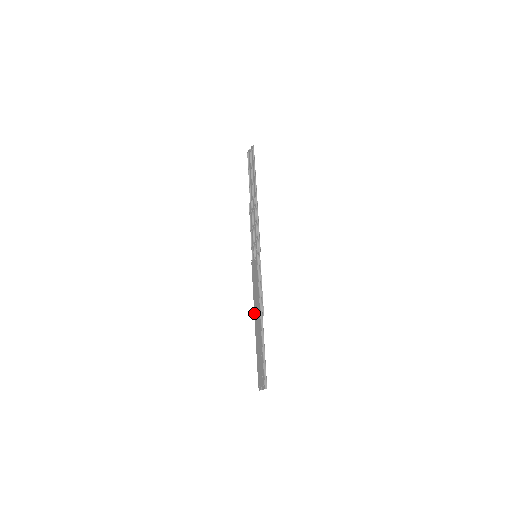
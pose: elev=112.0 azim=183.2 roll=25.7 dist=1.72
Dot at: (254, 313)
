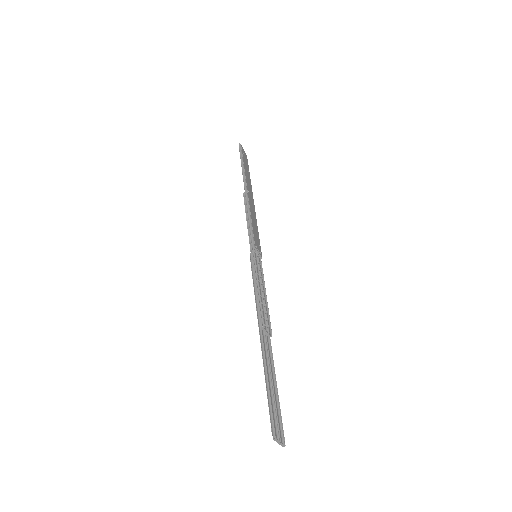
Dot at: occluded
